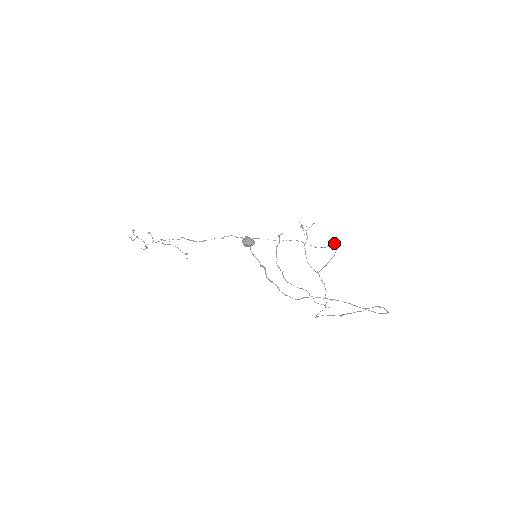
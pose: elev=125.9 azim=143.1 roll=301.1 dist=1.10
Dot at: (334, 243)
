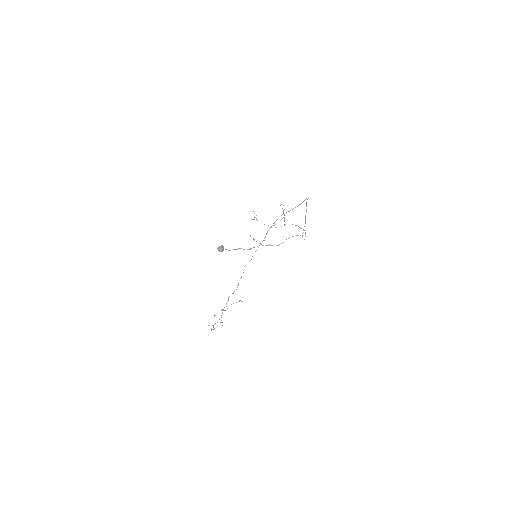
Dot at: occluded
